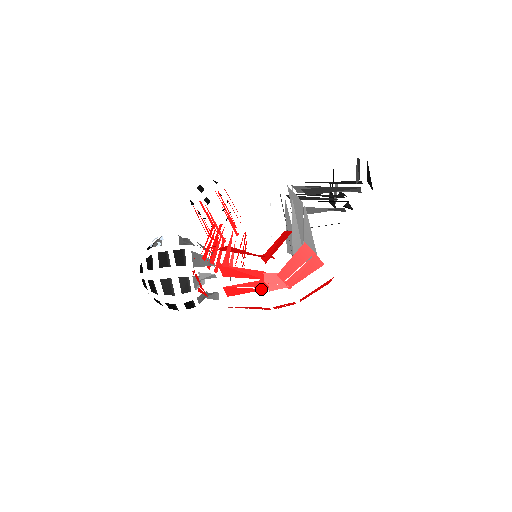
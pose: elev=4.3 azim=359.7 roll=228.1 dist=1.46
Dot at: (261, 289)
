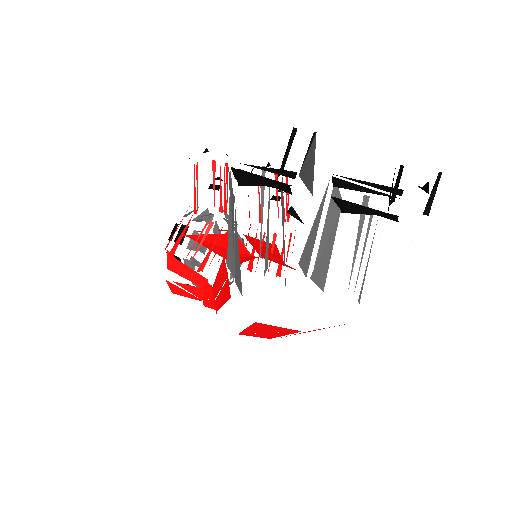
Dot at: (200, 299)
